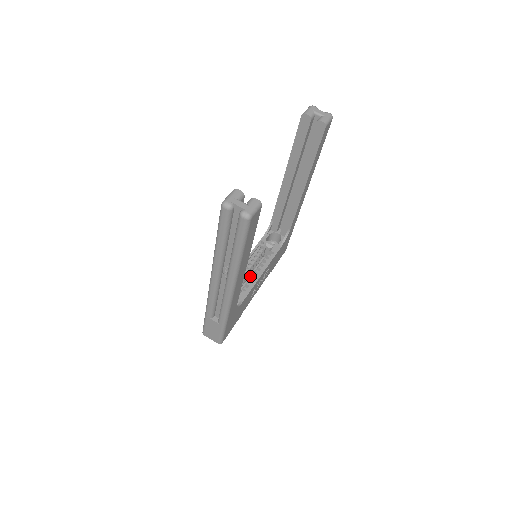
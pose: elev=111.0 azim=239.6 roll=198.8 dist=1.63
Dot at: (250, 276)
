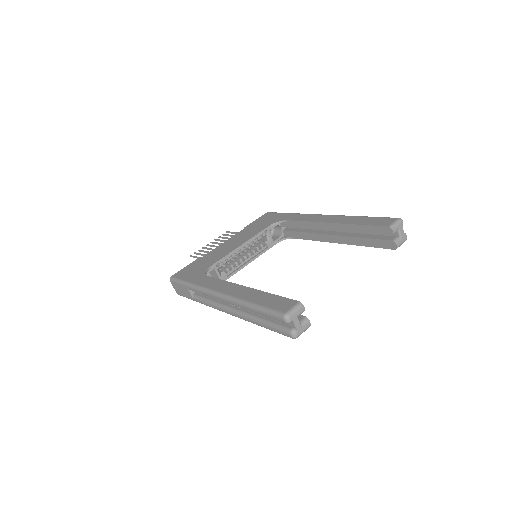
Dot at: occluded
